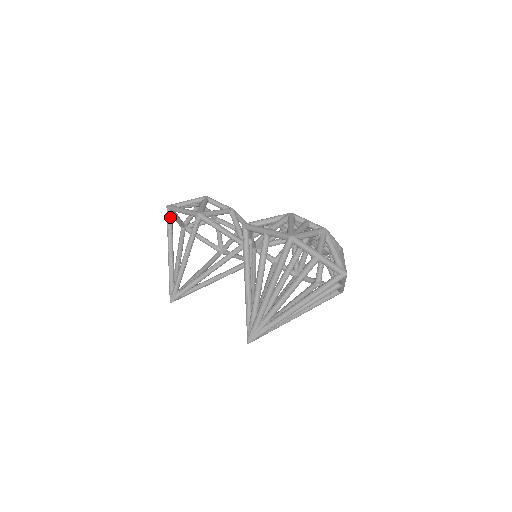
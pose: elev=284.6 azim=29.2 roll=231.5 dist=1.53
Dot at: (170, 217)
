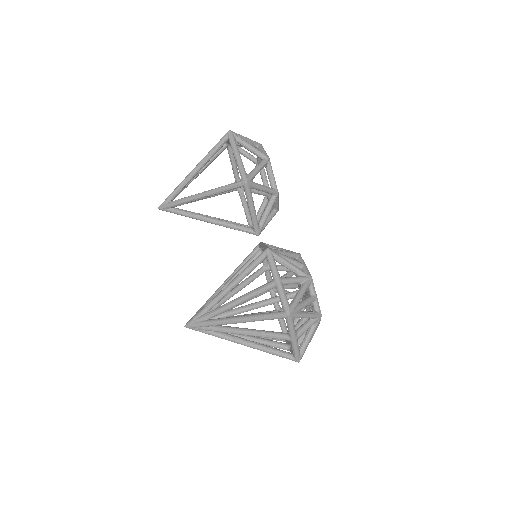
Dot at: (223, 143)
